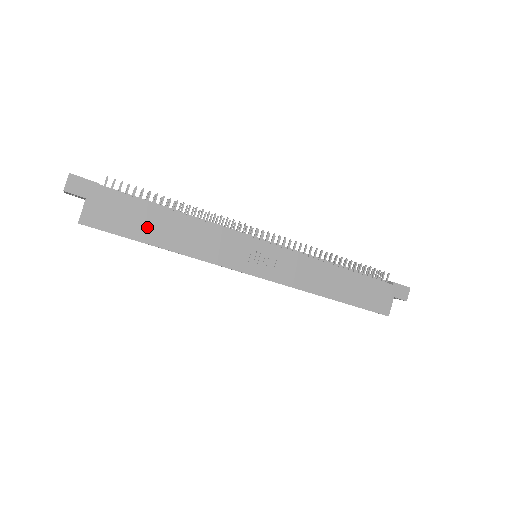
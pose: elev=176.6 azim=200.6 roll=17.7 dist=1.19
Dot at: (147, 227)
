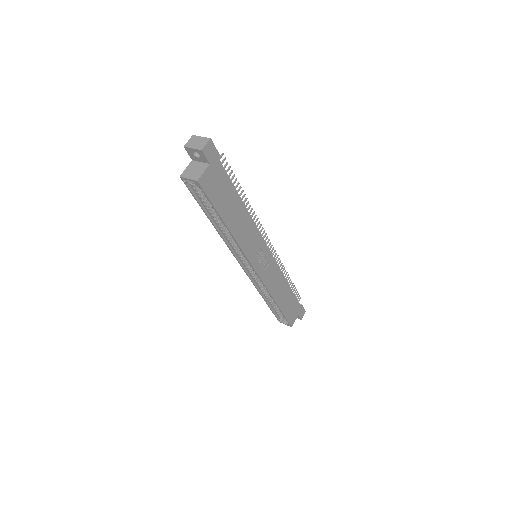
Dot at: (227, 206)
